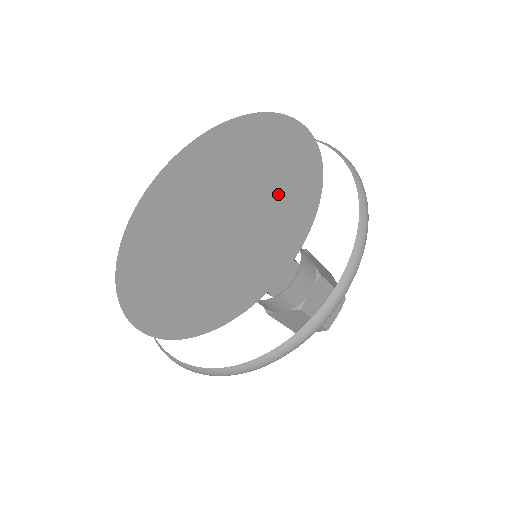
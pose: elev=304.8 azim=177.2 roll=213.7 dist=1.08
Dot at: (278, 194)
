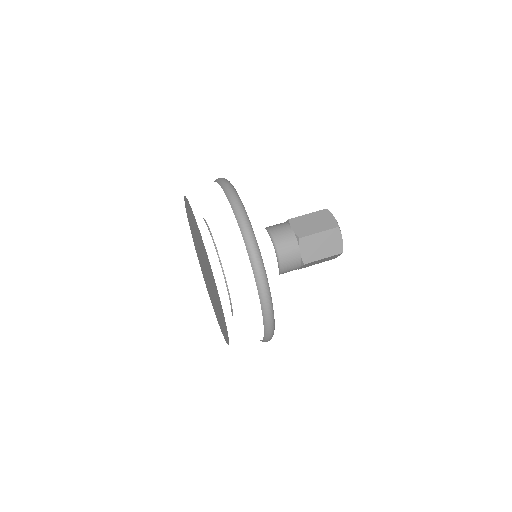
Dot at: (206, 261)
